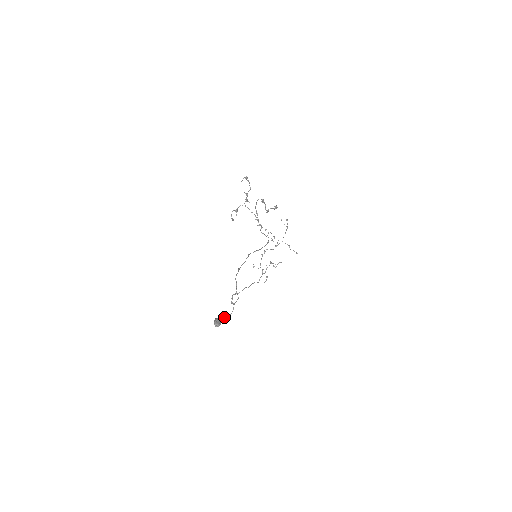
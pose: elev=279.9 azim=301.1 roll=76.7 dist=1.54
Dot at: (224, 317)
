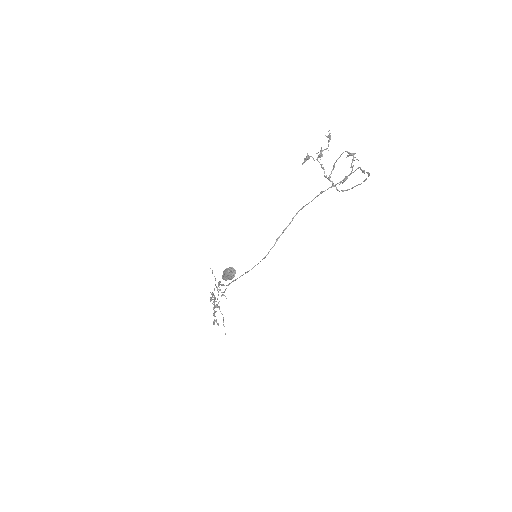
Dot at: occluded
